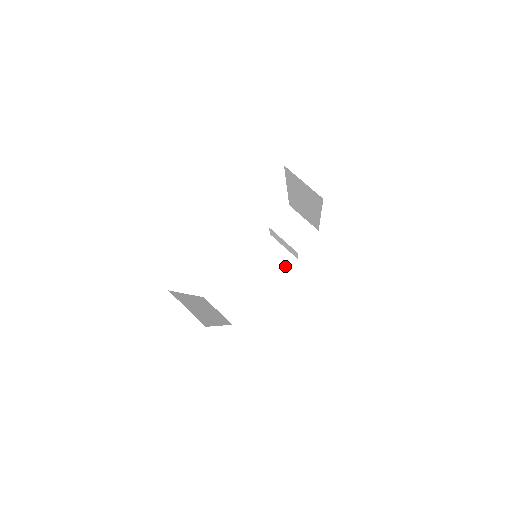
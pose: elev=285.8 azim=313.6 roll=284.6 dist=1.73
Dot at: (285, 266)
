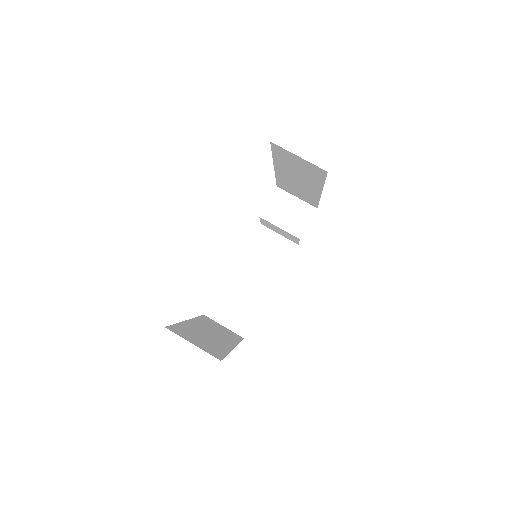
Dot at: (286, 256)
